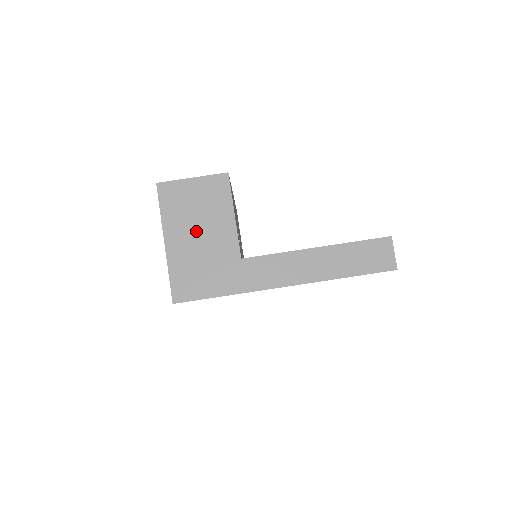
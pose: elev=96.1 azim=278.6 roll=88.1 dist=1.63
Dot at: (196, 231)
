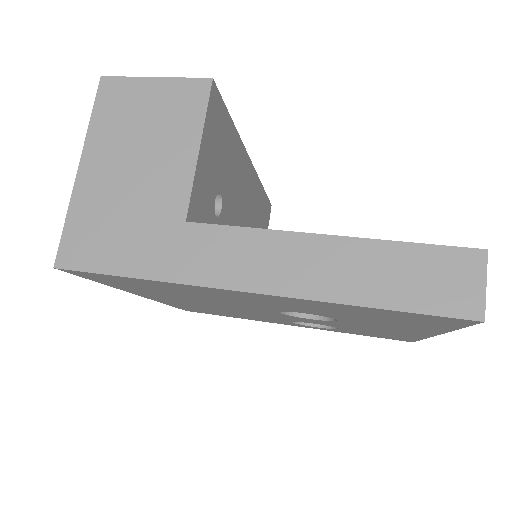
Dot at: (131, 160)
